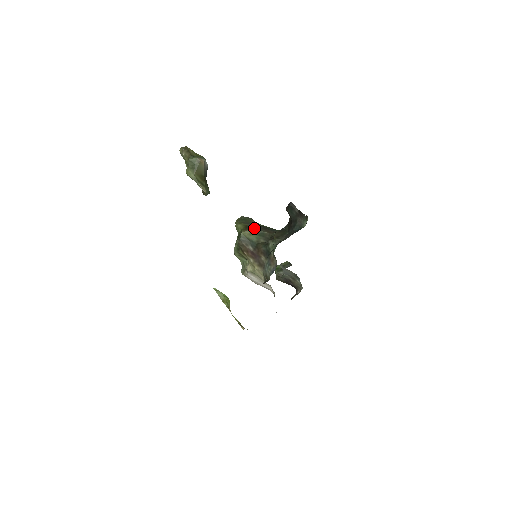
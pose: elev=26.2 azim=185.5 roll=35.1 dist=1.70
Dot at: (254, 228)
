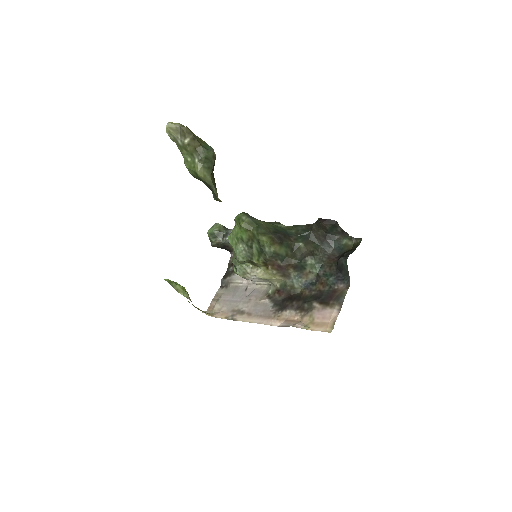
Dot at: (281, 240)
